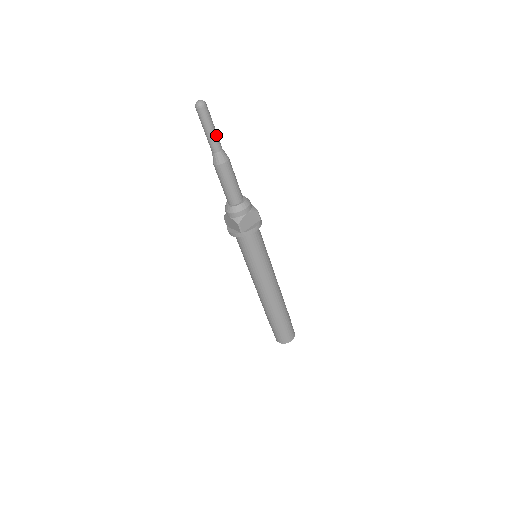
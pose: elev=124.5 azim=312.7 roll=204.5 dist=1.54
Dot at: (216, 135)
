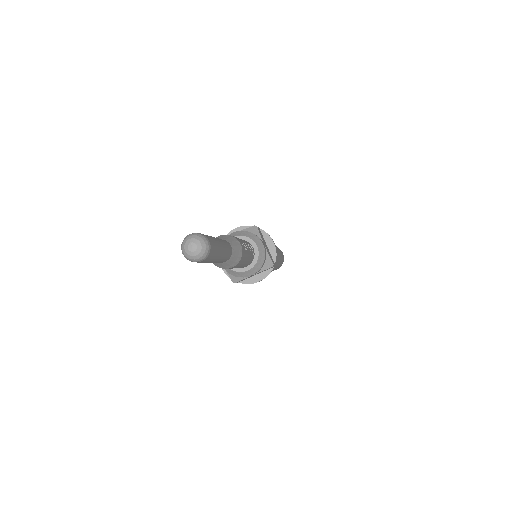
Dot at: (222, 258)
